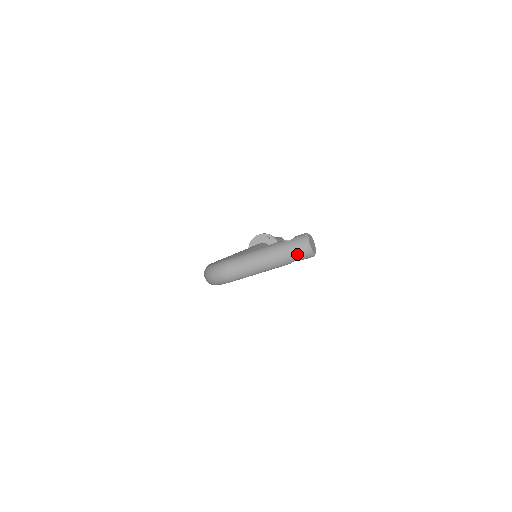
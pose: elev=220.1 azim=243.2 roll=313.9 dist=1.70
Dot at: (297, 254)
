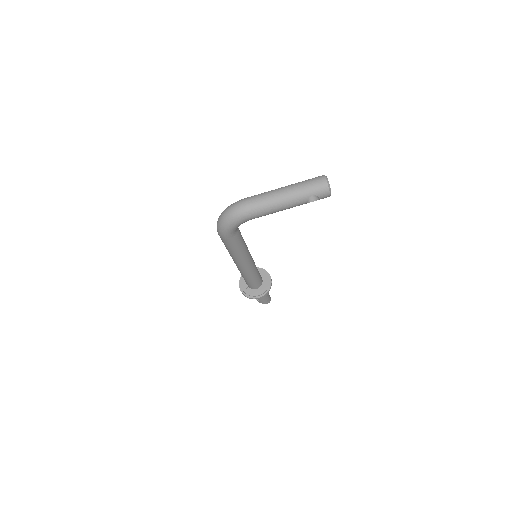
Dot at: (316, 187)
